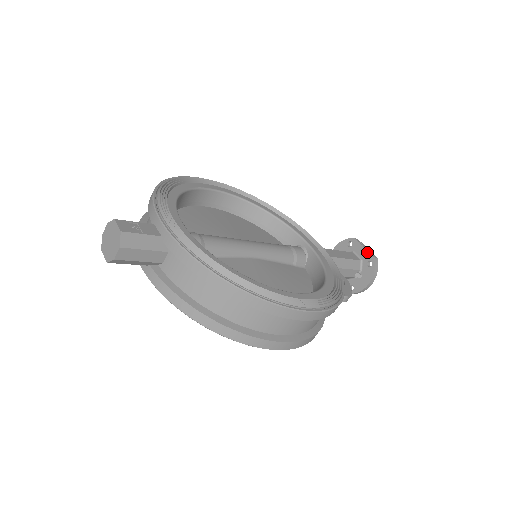
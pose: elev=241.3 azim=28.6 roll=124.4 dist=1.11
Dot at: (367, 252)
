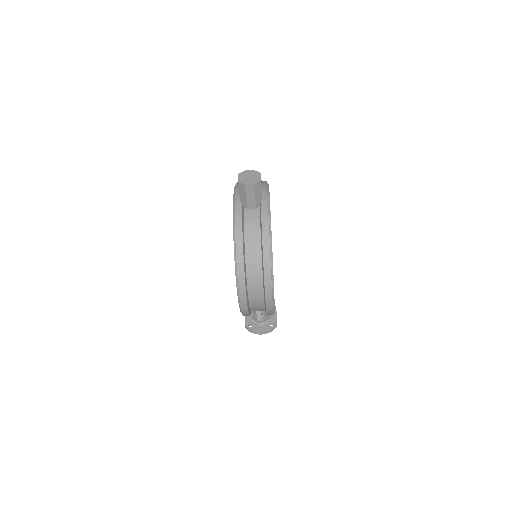
Dot at: (276, 319)
